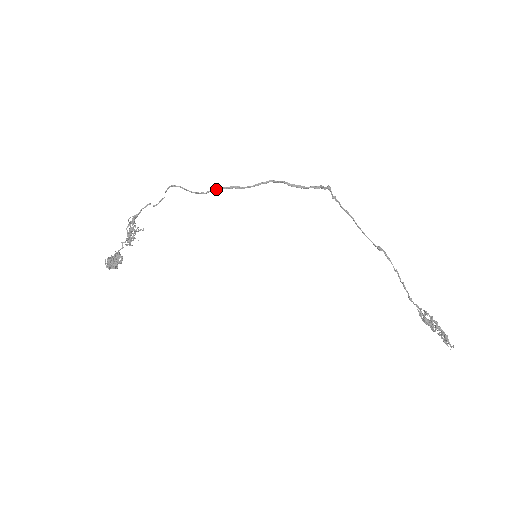
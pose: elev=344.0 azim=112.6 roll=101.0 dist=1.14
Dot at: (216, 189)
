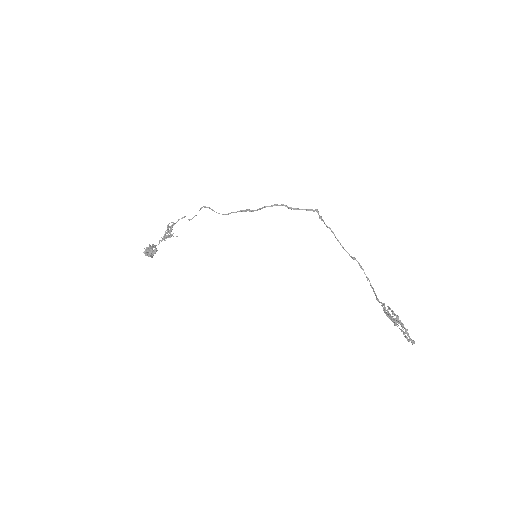
Dot at: (235, 212)
